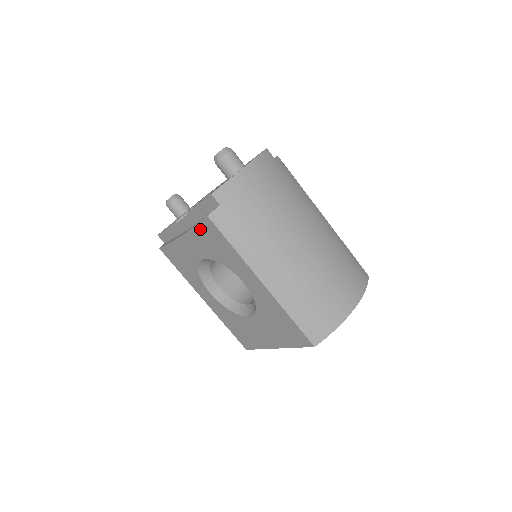
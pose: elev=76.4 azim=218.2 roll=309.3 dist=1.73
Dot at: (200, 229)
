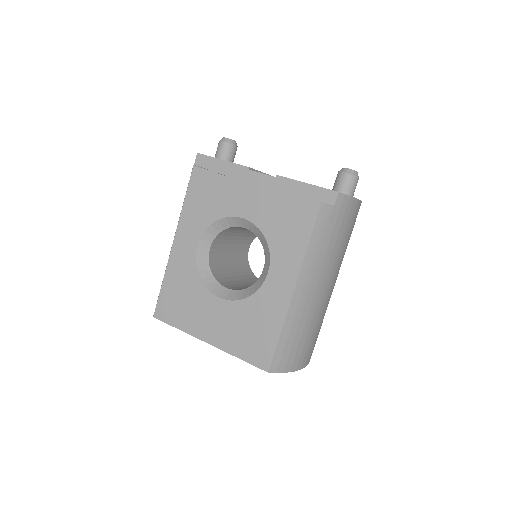
Dot at: (291, 201)
